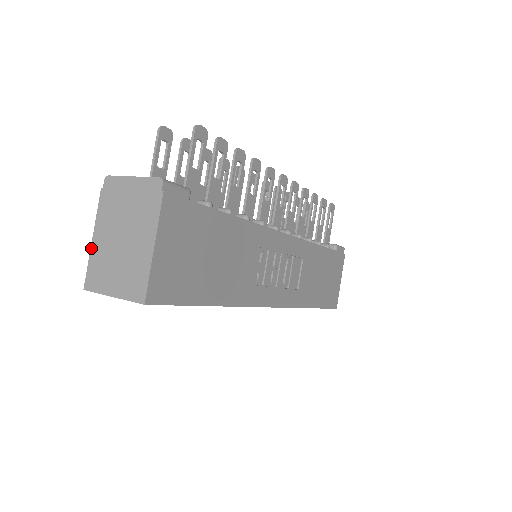
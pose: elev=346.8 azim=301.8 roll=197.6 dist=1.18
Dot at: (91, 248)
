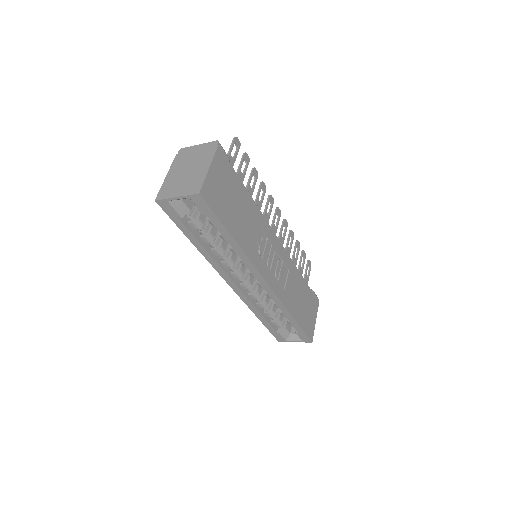
Dot at: (164, 181)
